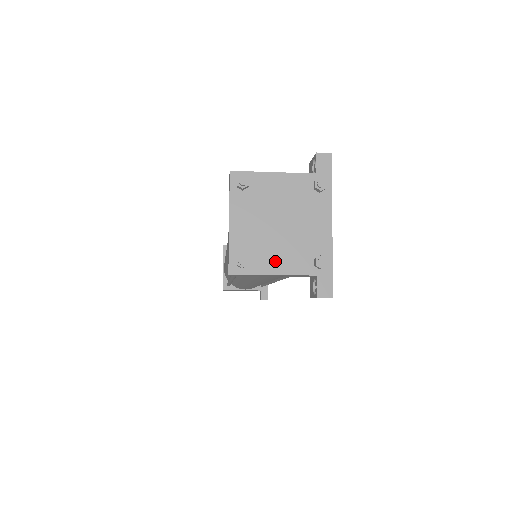
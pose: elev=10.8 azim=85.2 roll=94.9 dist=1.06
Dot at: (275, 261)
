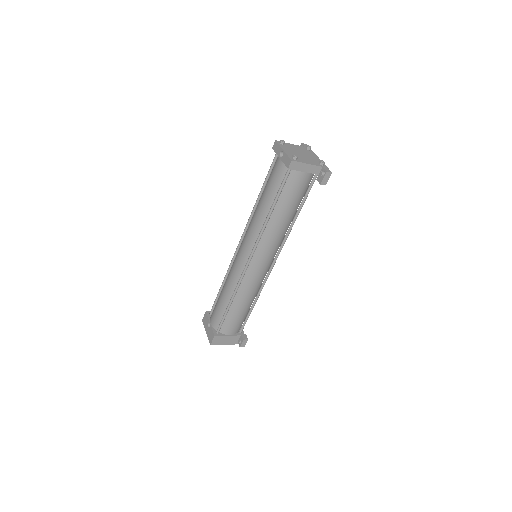
Dot at: (306, 161)
